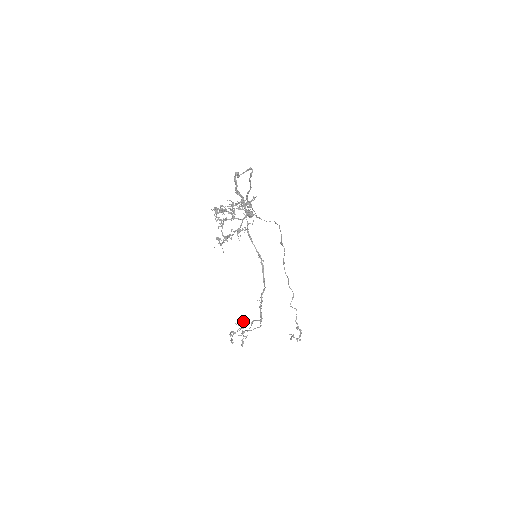
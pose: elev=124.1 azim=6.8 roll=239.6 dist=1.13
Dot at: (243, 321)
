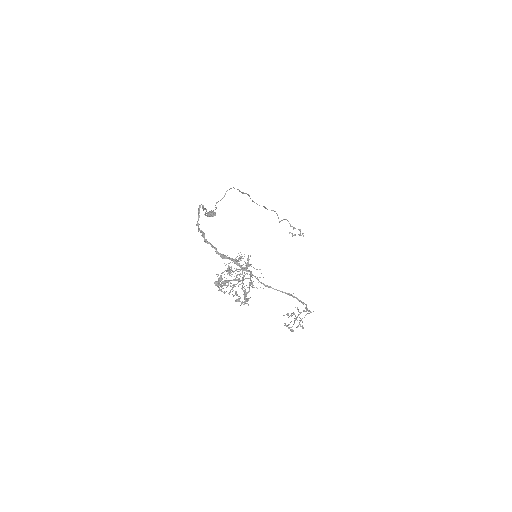
Dot at: (291, 315)
